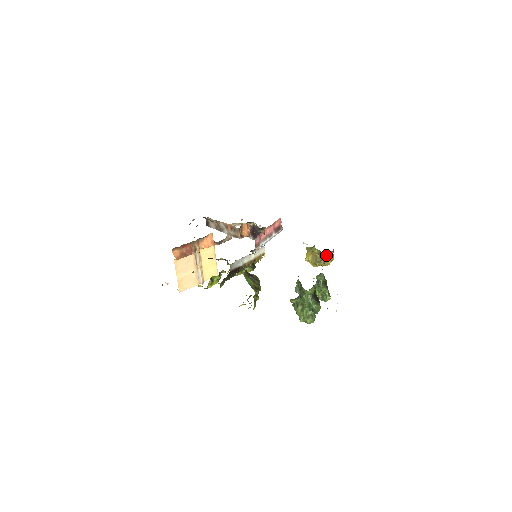
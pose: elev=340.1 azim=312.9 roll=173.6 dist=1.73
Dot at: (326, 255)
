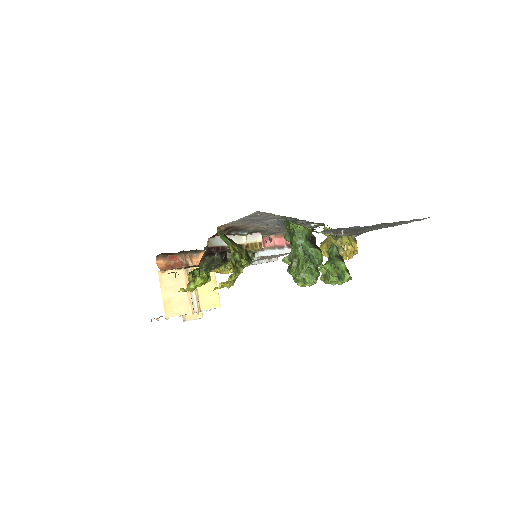
Dot at: (343, 236)
